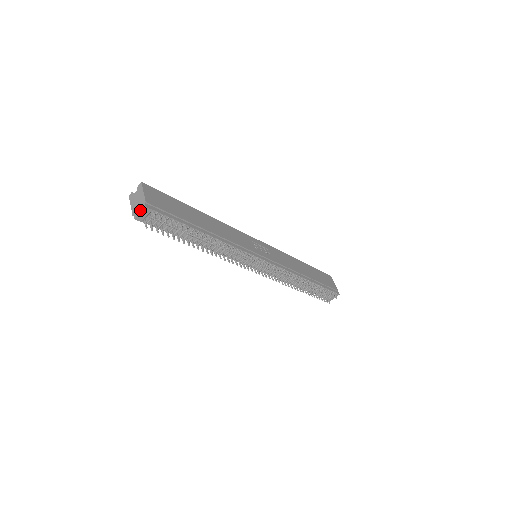
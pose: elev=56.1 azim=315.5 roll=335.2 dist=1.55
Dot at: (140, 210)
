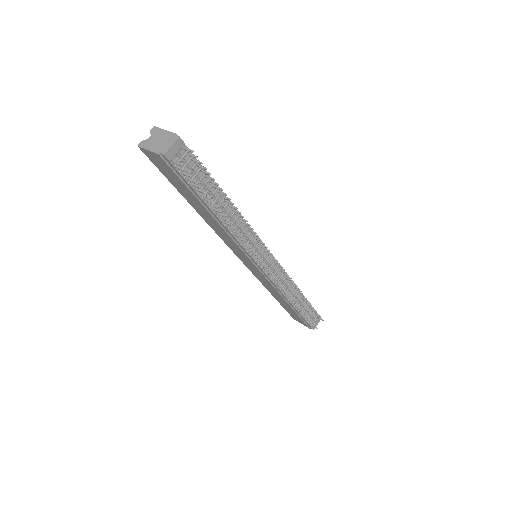
Dot at: (170, 143)
